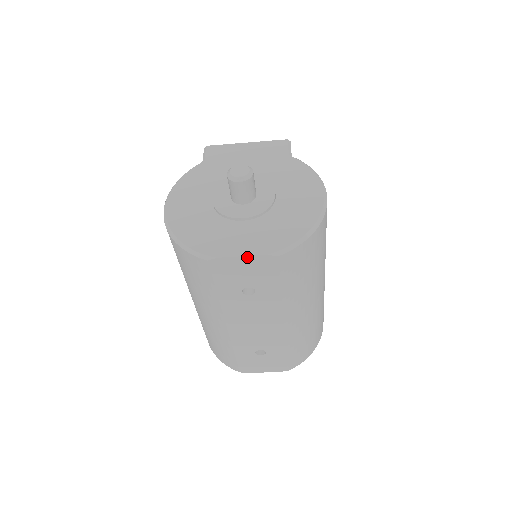
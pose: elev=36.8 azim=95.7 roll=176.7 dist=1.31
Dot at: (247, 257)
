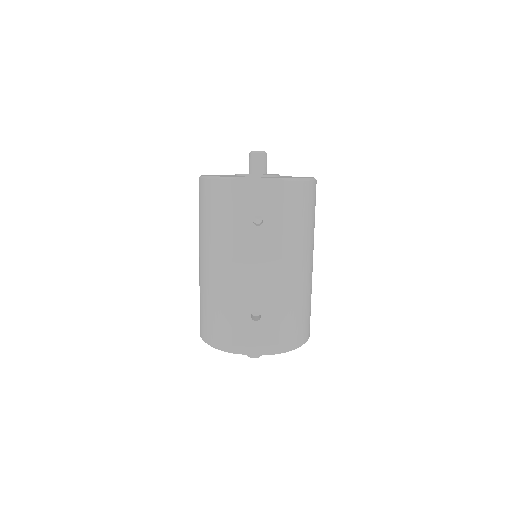
Dot at: (262, 179)
